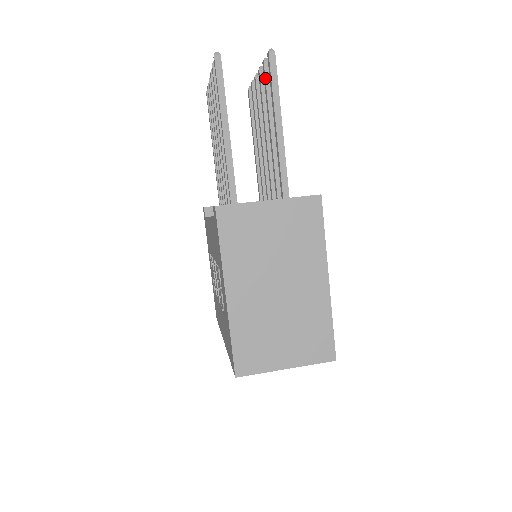
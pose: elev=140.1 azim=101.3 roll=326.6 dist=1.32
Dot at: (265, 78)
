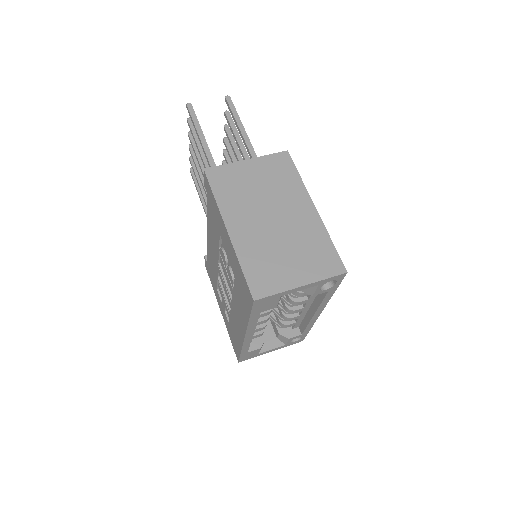
Dot at: (228, 121)
